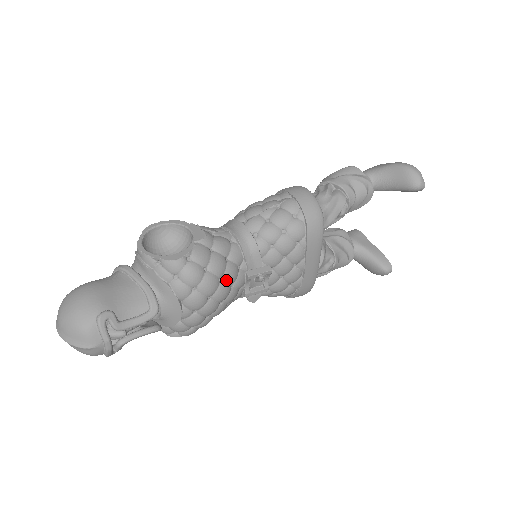
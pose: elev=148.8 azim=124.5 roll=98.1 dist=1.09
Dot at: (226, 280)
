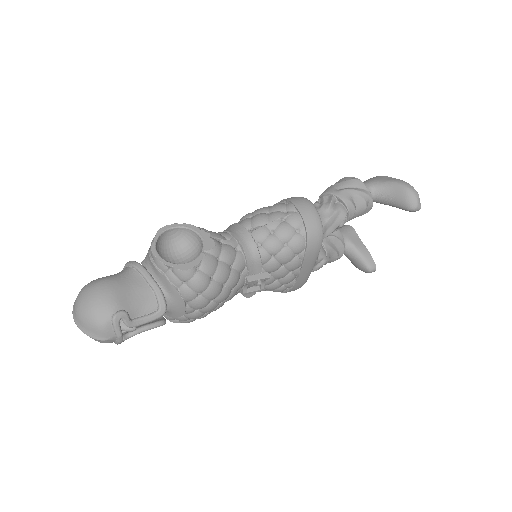
Dot at: (228, 286)
